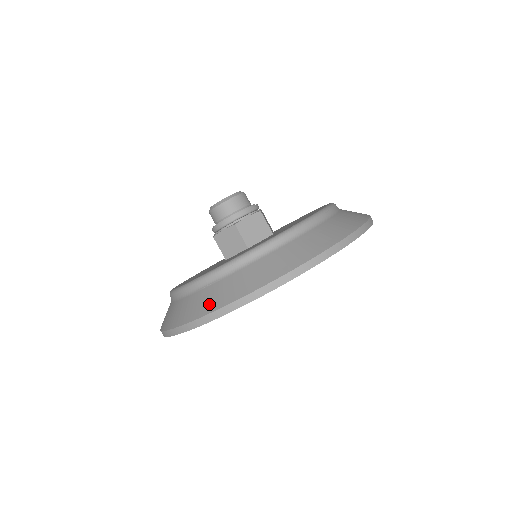
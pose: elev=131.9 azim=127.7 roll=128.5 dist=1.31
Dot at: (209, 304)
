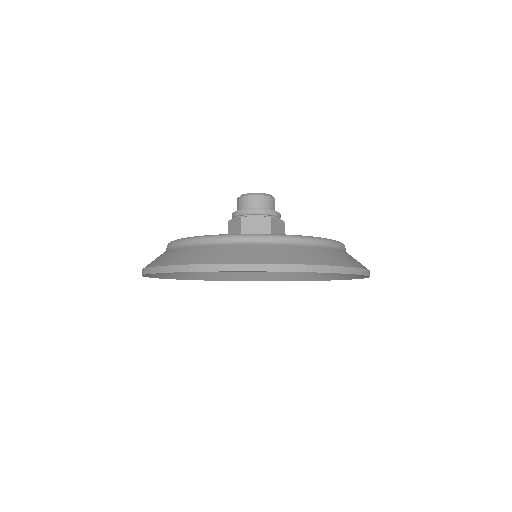
Dot at: (161, 260)
